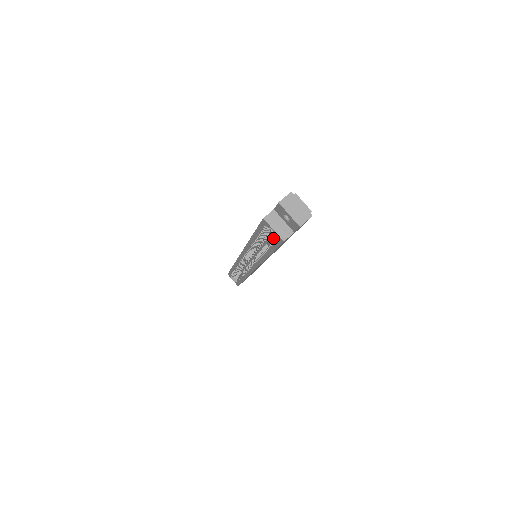
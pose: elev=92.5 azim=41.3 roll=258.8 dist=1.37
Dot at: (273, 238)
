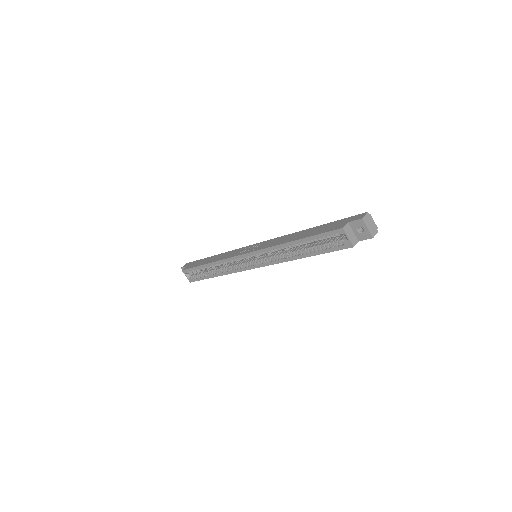
Dot at: (336, 243)
